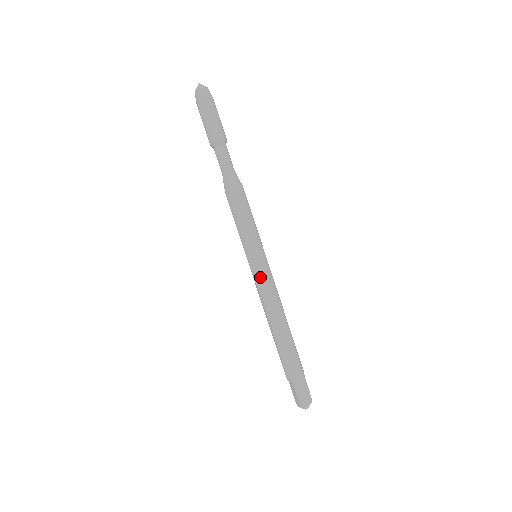
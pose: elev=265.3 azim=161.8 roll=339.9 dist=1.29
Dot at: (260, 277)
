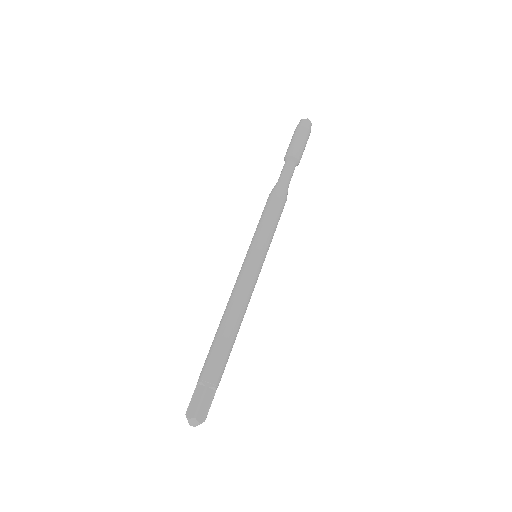
Dot at: (251, 272)
